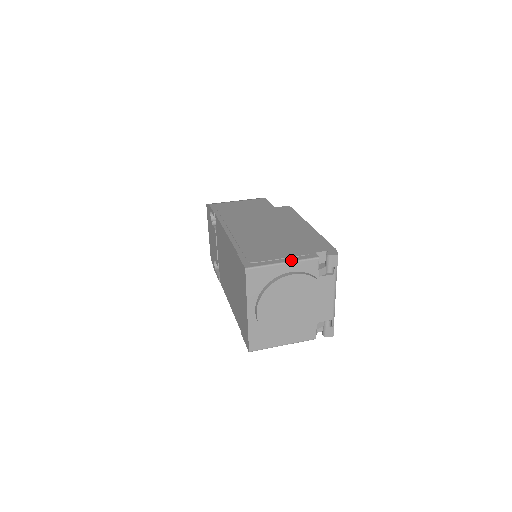
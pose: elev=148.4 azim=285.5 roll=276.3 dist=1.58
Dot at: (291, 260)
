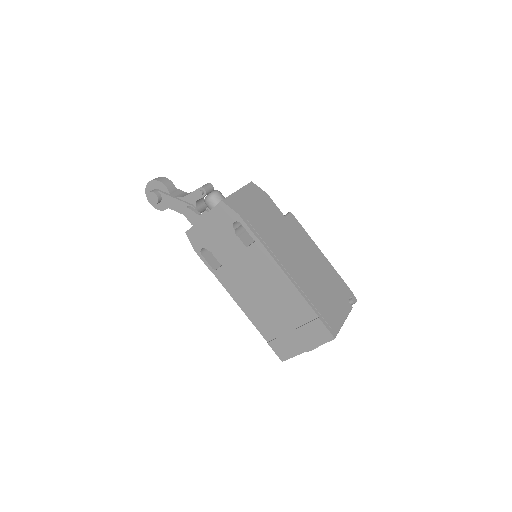
Dot at: (346, 318)
